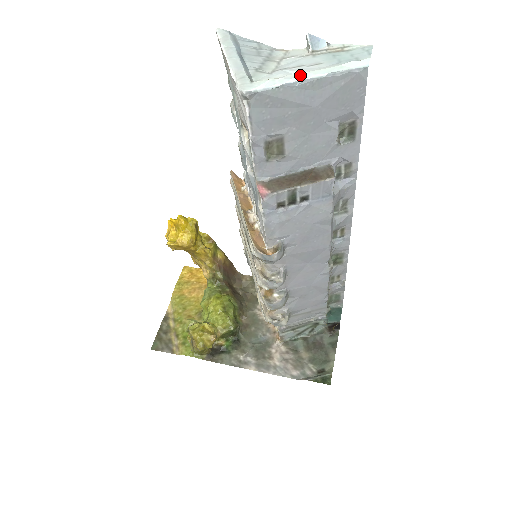
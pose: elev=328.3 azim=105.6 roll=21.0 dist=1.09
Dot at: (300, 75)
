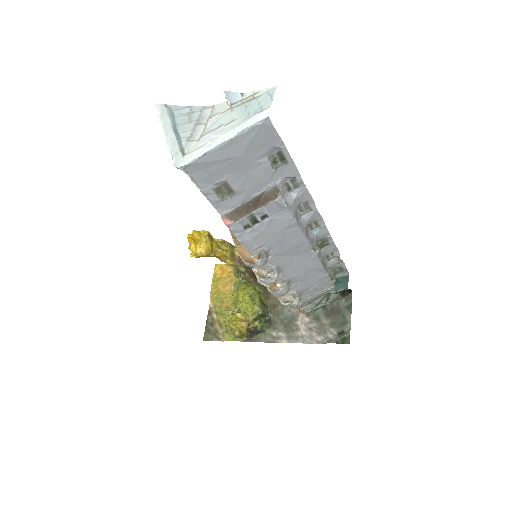
Dot at: (217, 140)
